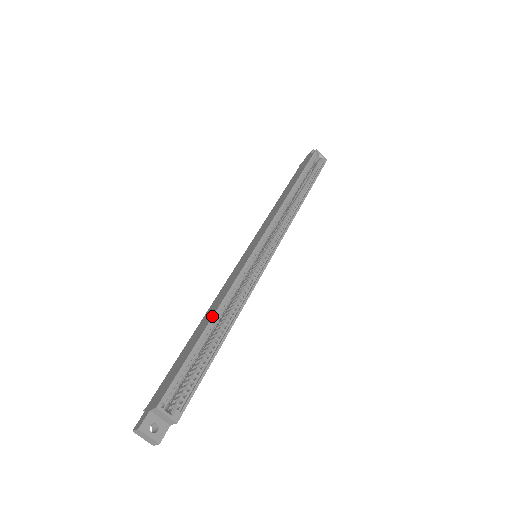
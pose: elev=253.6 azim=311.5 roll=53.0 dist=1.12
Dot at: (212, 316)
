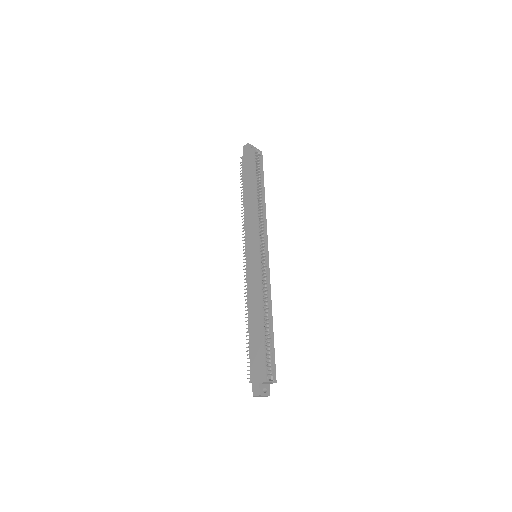
Dot at: (262, 315)
